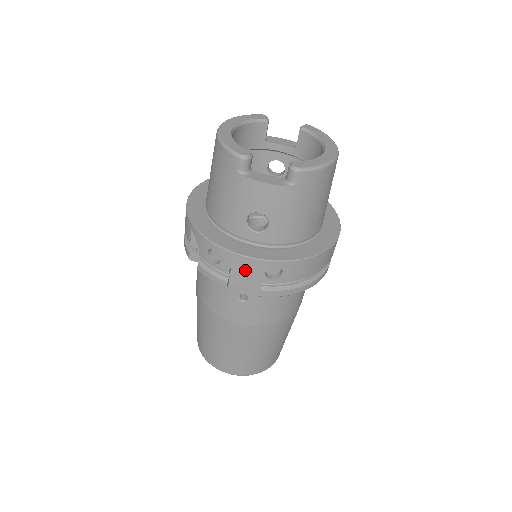
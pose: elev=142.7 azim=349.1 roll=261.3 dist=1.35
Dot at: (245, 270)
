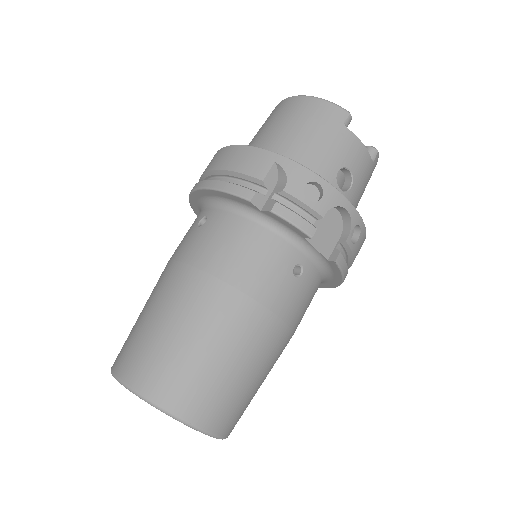
Dot at: (327, 225)
